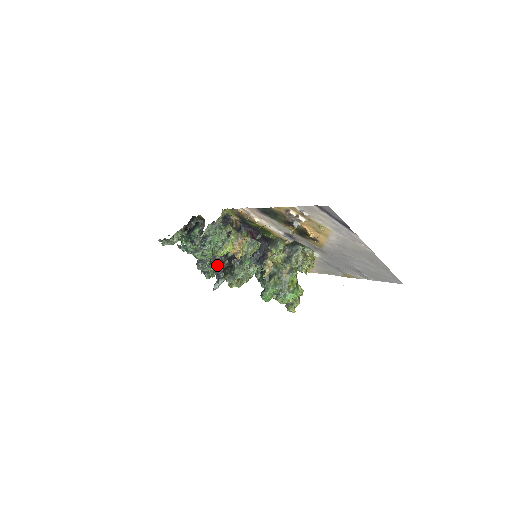
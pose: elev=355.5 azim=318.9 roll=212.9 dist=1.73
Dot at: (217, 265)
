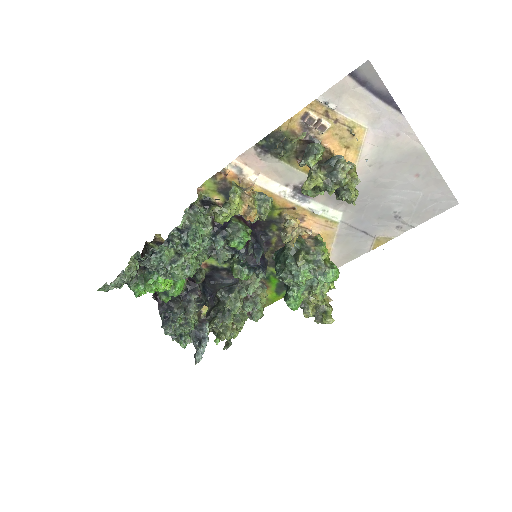
Dot at: (197, 309)
